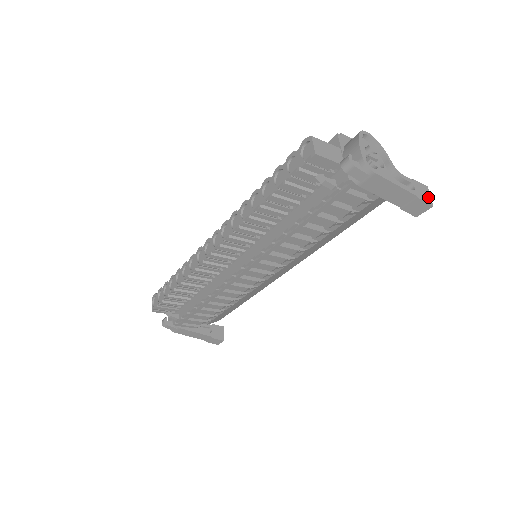
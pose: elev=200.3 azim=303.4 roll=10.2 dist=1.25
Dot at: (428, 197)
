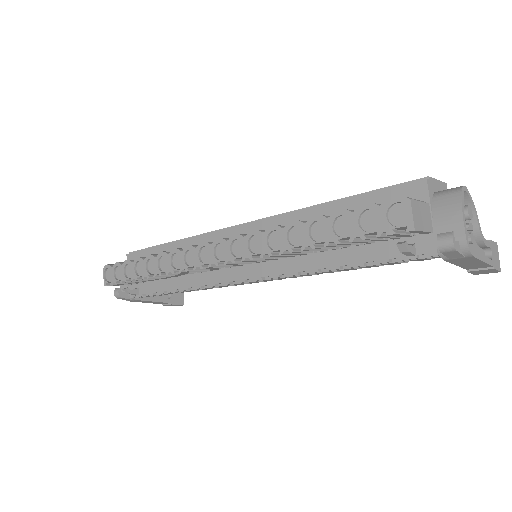
Dot at: (498, 260)
